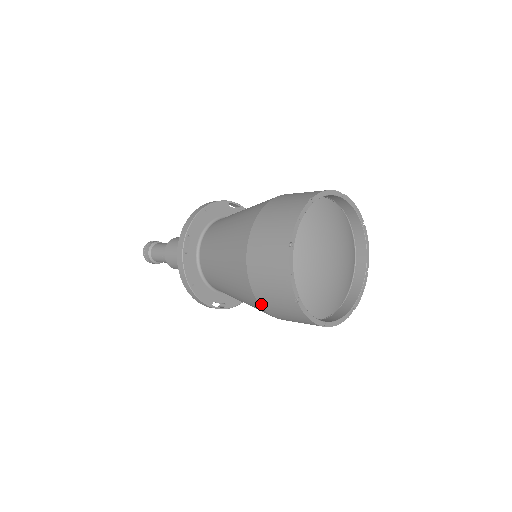
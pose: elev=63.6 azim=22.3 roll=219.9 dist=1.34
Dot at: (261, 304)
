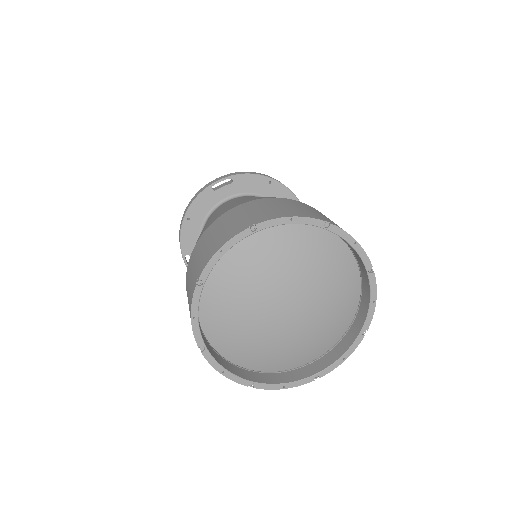
Dot at: (188, 268)
